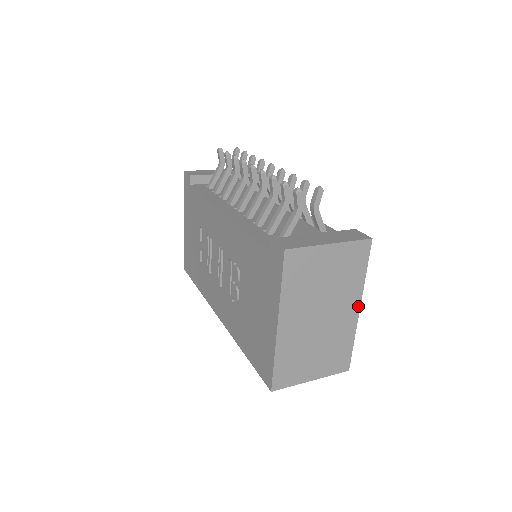
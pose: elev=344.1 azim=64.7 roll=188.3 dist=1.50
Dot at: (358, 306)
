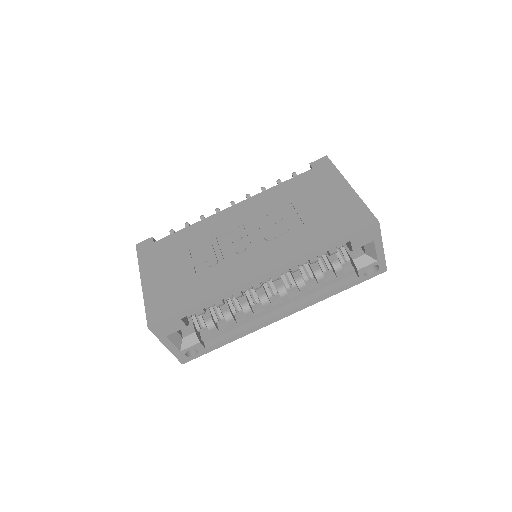
Dot at: occluded
